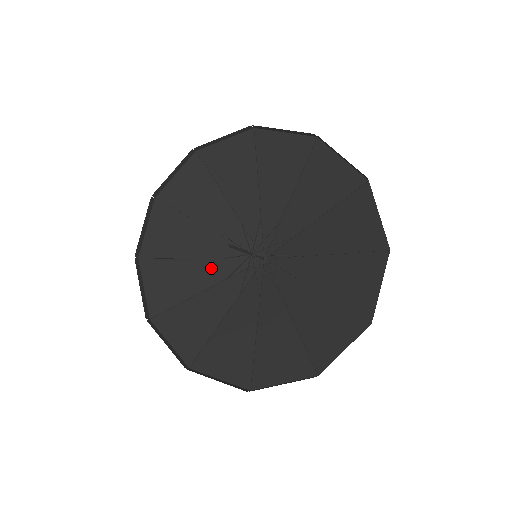
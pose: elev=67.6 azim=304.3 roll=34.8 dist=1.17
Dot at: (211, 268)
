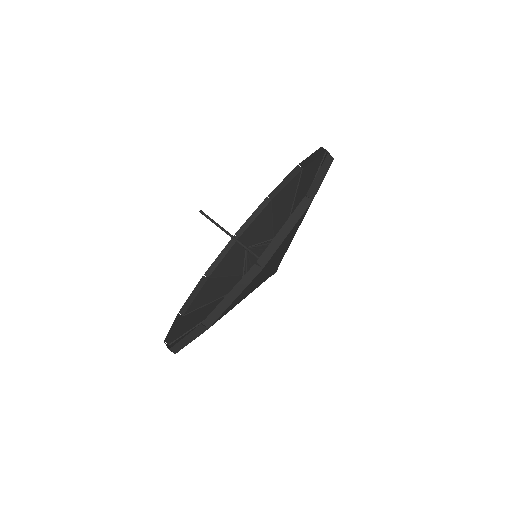
Dot at: occluded
